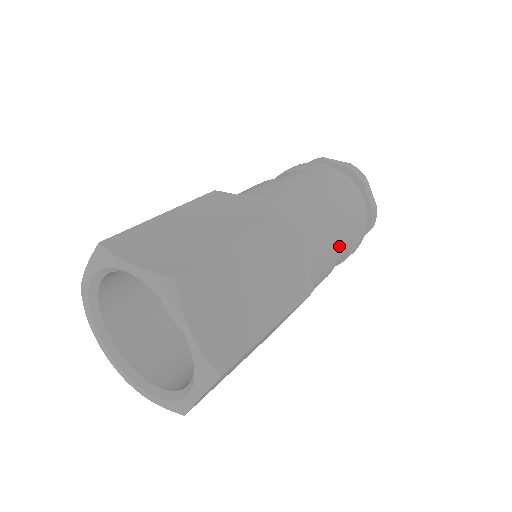
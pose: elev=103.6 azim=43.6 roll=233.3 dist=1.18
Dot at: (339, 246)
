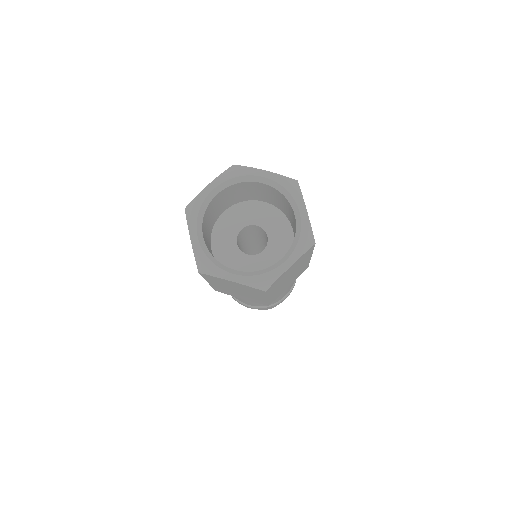
Dot at: occluded
